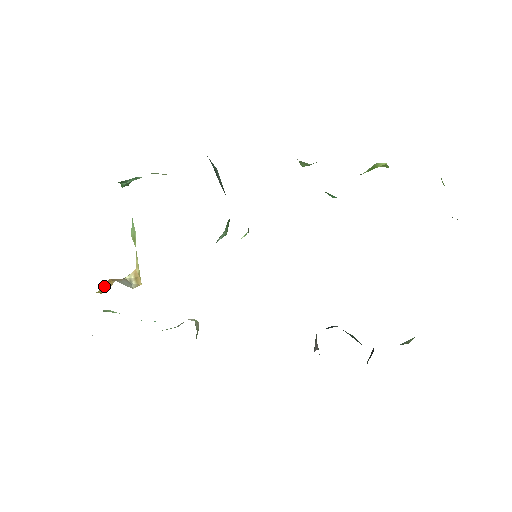
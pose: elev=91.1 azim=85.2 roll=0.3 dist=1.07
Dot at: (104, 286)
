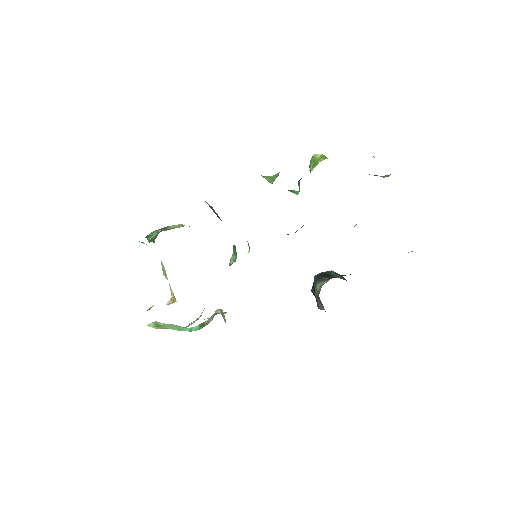
Dot at: occluded
